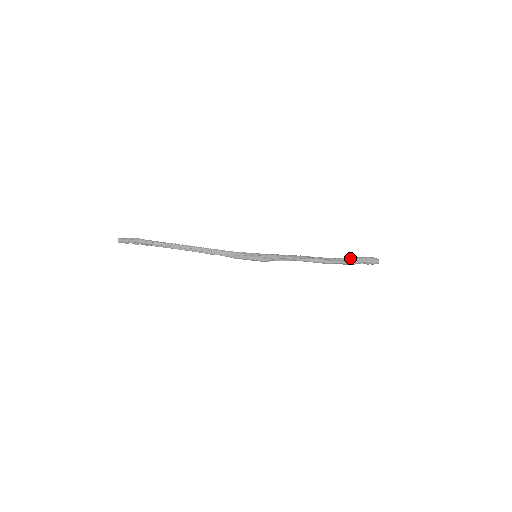
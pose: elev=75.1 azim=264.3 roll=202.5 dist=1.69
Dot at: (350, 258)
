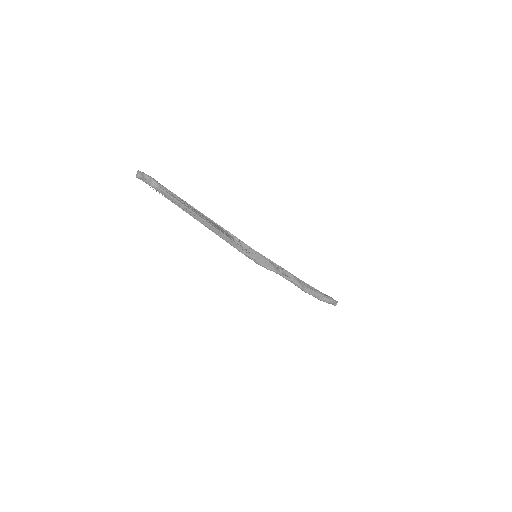
Dot at: (321, 296)
